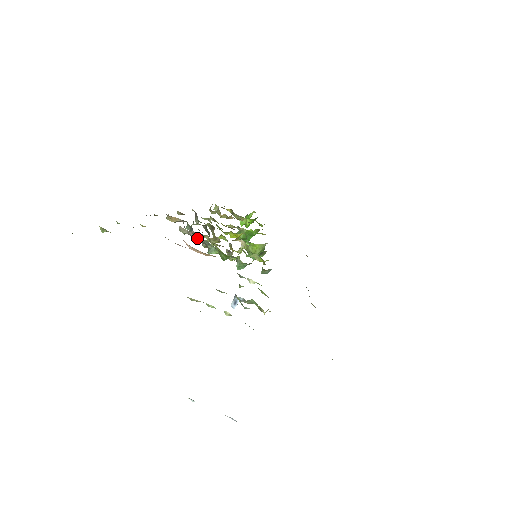
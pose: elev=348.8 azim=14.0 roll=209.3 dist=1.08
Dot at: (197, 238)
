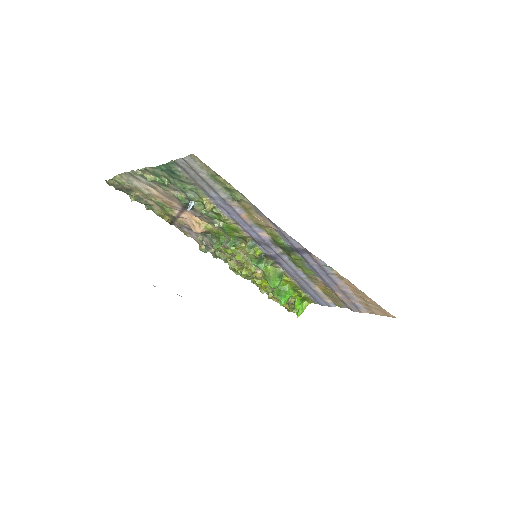
Dot at: (208, 240)
